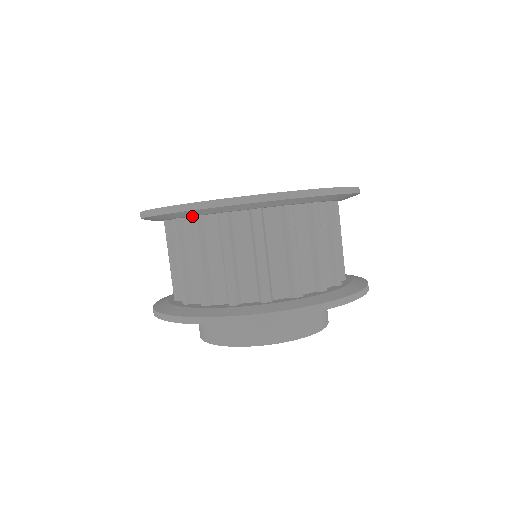
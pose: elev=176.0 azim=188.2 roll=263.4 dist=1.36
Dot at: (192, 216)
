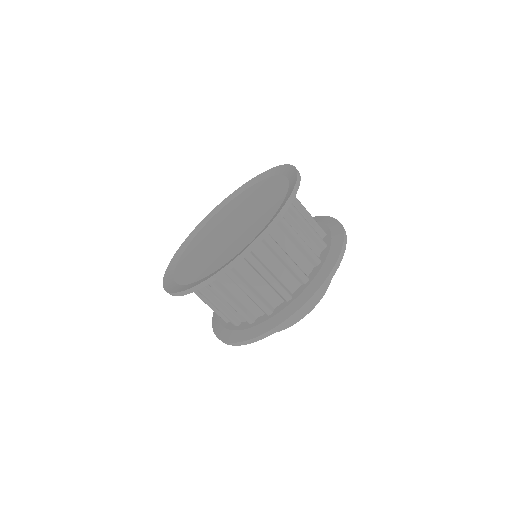
Dot at: occluded
